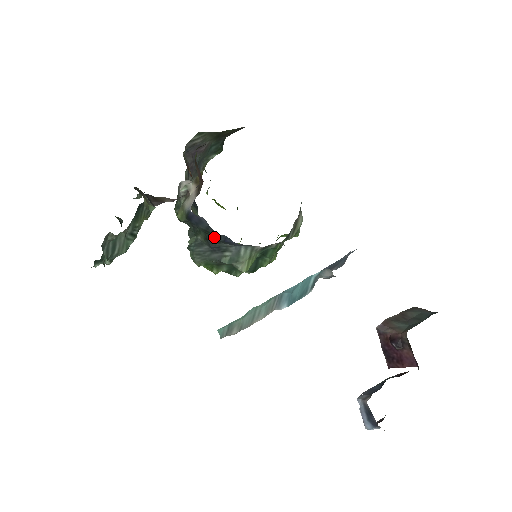
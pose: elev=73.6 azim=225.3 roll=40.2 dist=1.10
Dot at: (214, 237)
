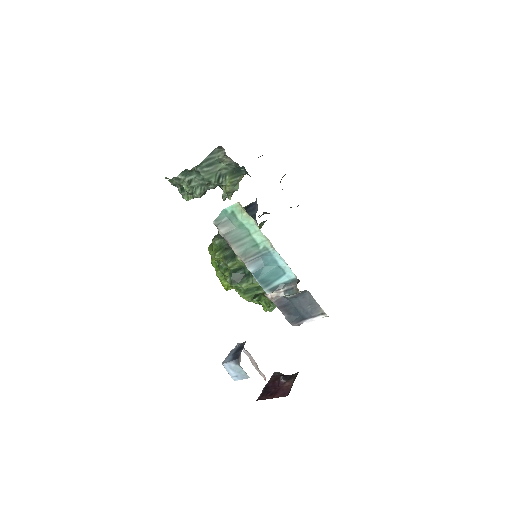
Dot at: occluded
